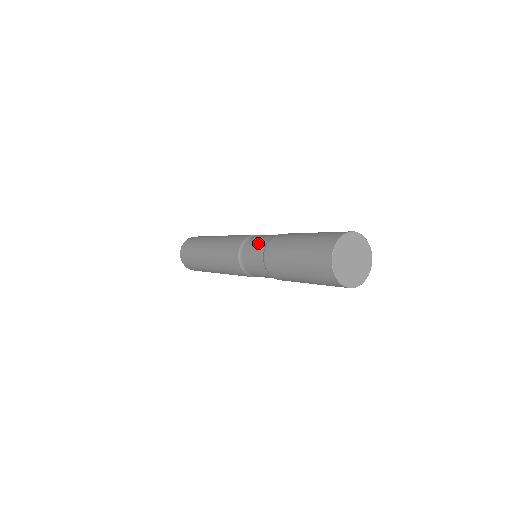
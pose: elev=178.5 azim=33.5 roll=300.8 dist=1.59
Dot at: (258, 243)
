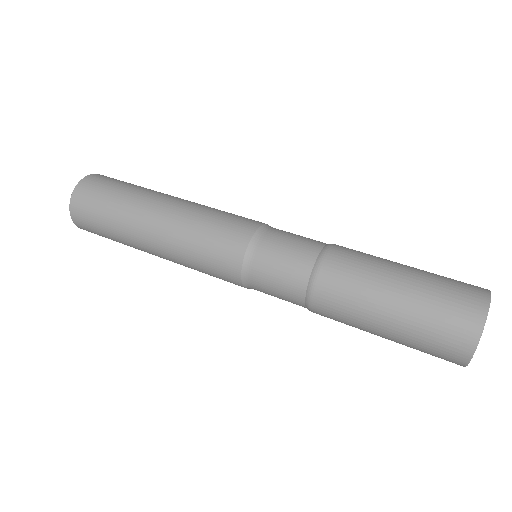
Dot at: (289, 264)
